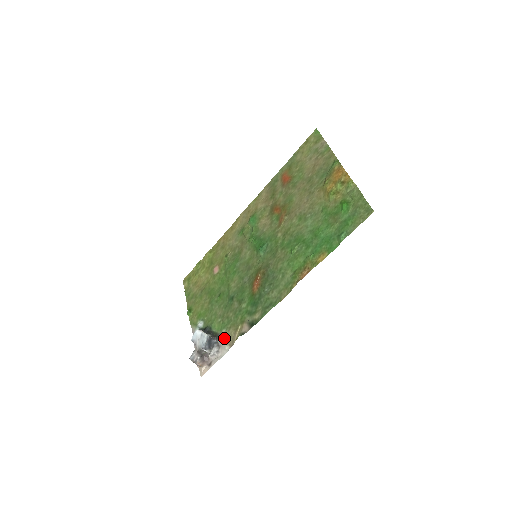
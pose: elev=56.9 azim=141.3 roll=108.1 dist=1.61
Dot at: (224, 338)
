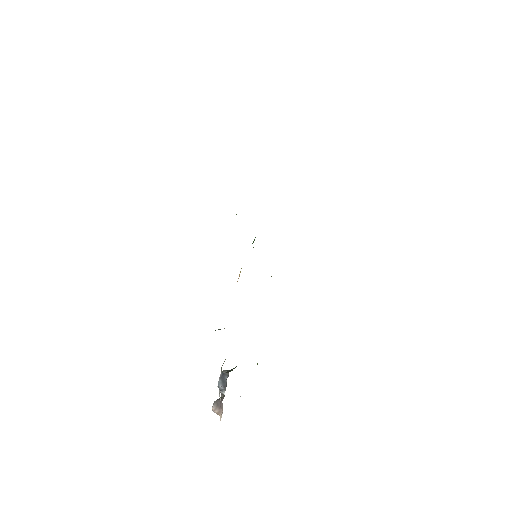
Dot at: occluded
